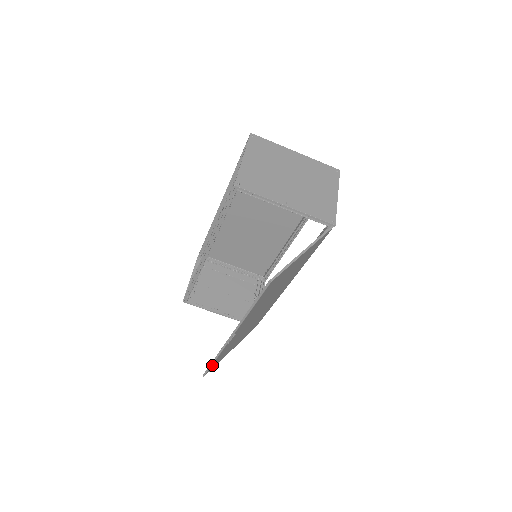
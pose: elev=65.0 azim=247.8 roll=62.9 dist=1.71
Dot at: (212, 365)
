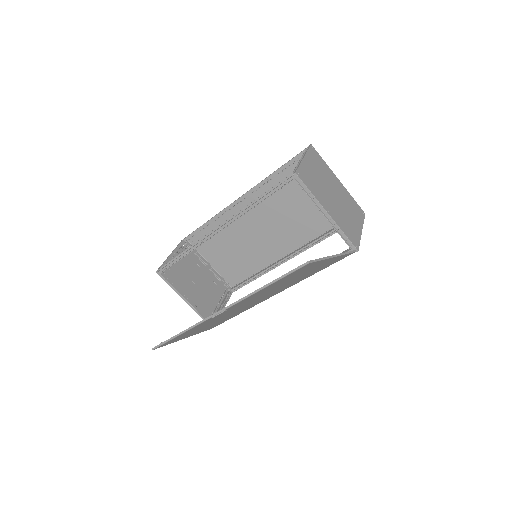
Dot at: (172, 339)
